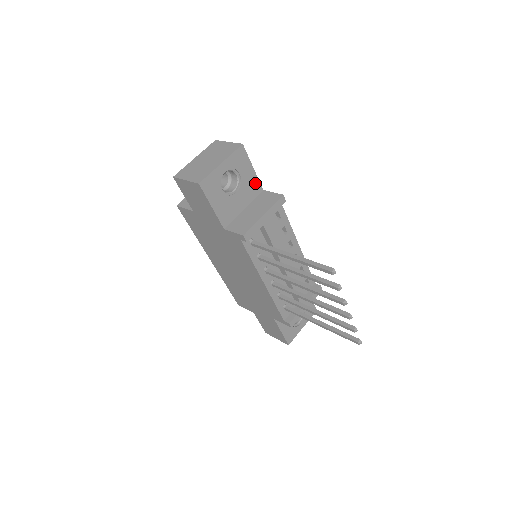
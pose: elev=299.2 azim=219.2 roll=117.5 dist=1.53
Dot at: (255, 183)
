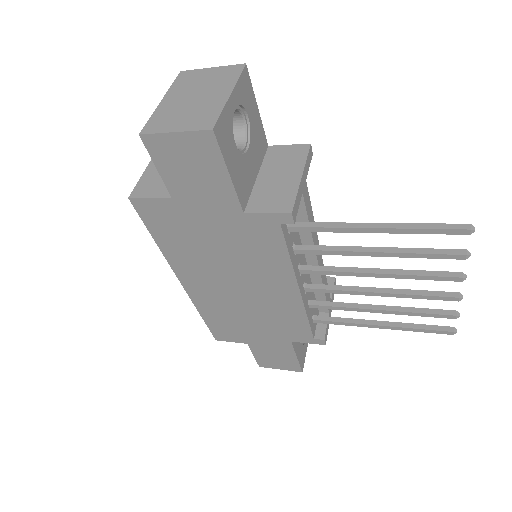
Dot at: (261, 134)
